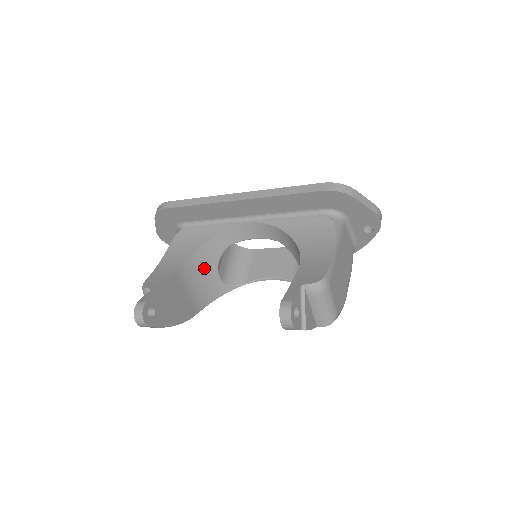
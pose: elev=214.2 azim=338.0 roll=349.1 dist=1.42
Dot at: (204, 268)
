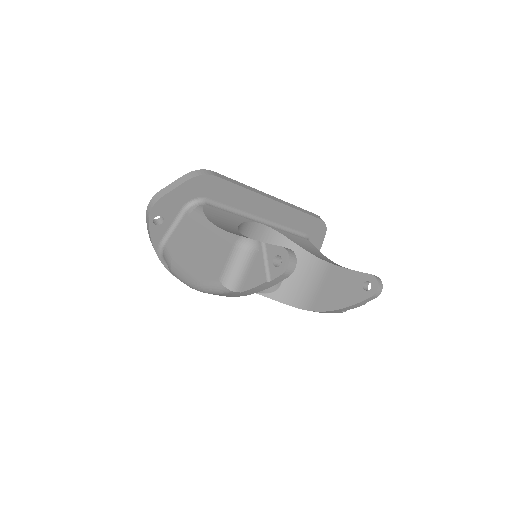
Dot at: occluded
